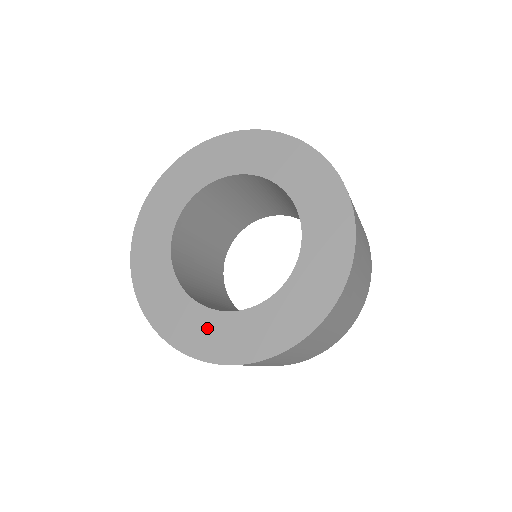
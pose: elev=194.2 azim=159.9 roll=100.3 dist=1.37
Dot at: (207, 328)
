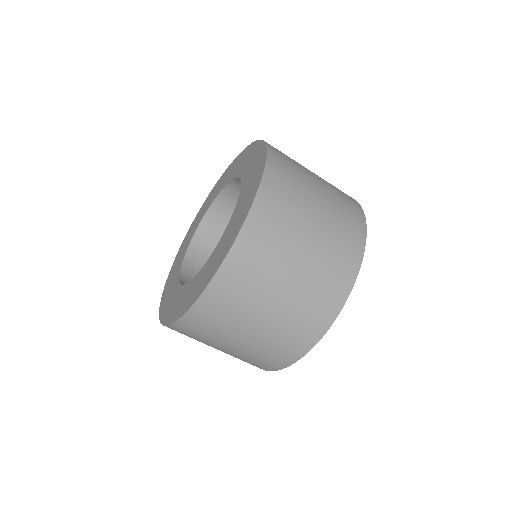
Dot at: (228, 235)
